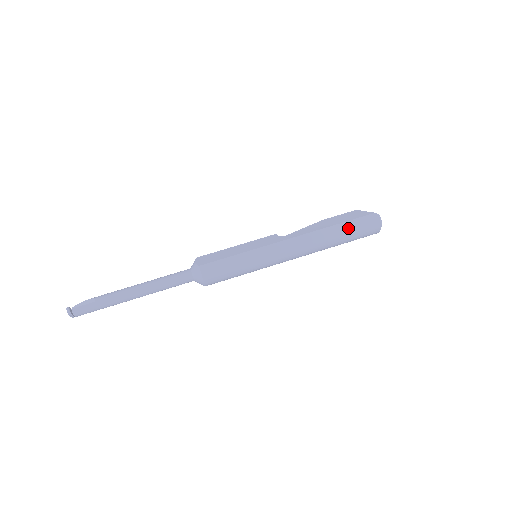
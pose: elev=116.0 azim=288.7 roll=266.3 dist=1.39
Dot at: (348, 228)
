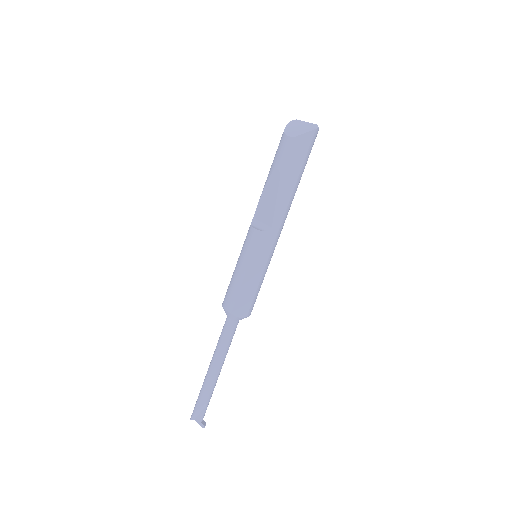
Dot at: occluded
